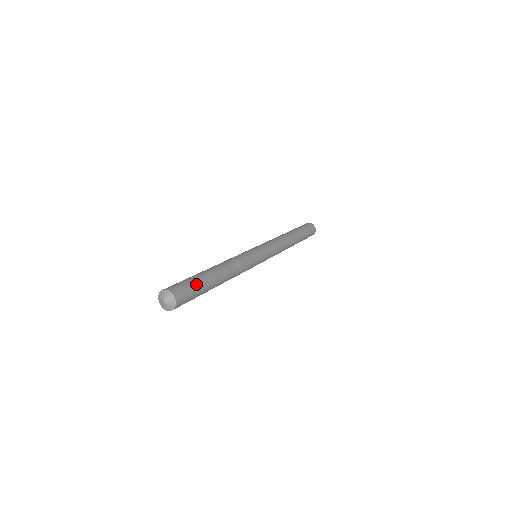
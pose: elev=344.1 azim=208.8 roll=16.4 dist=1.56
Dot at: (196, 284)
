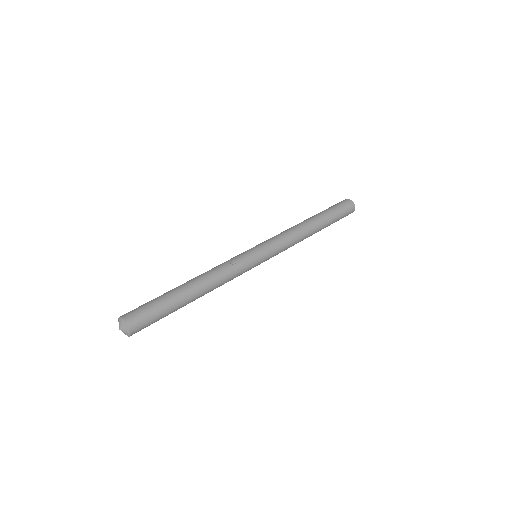
Dot at: (161, 314)
